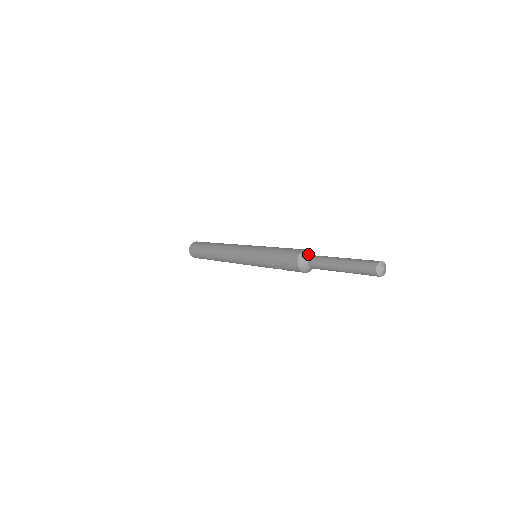
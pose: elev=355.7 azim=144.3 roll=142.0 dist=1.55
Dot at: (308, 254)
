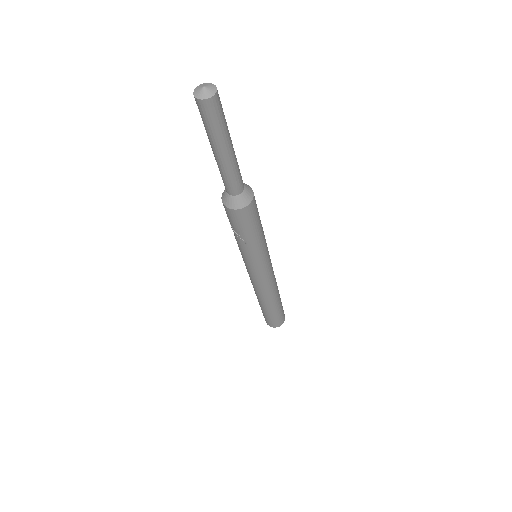
Dot at: occluded
